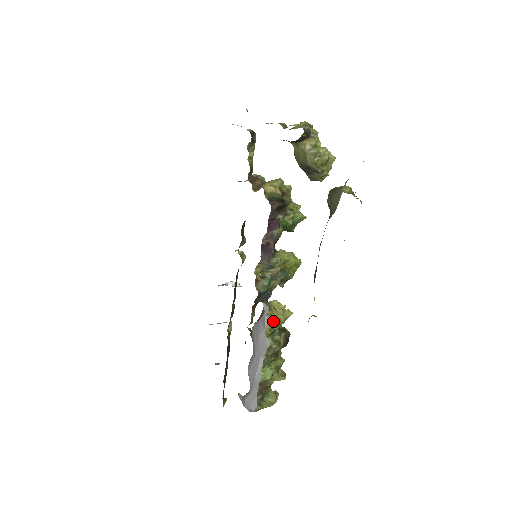
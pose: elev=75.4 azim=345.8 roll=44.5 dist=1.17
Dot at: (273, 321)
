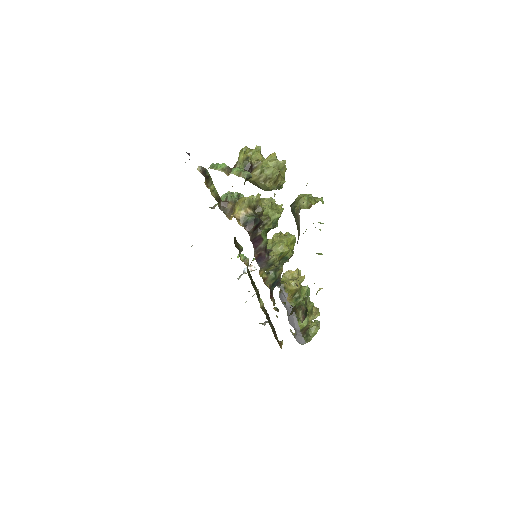
Dot at: (291, 293)
